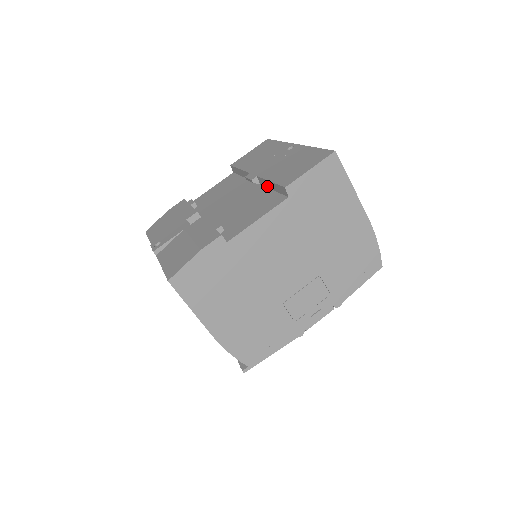
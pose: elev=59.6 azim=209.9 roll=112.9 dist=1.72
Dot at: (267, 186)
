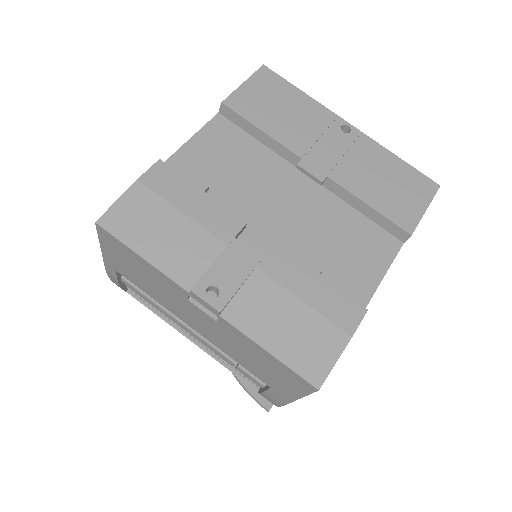
Dot at: (348, 201)
